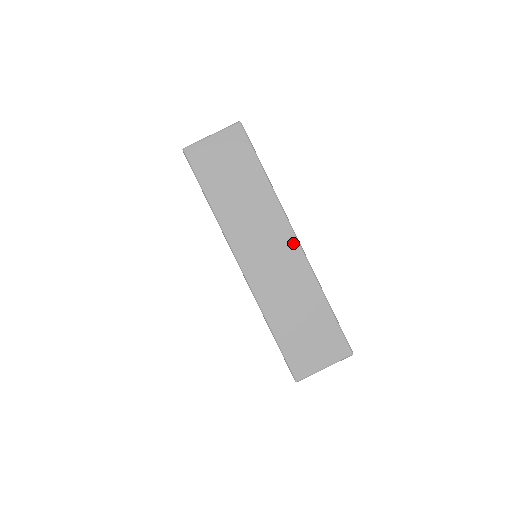
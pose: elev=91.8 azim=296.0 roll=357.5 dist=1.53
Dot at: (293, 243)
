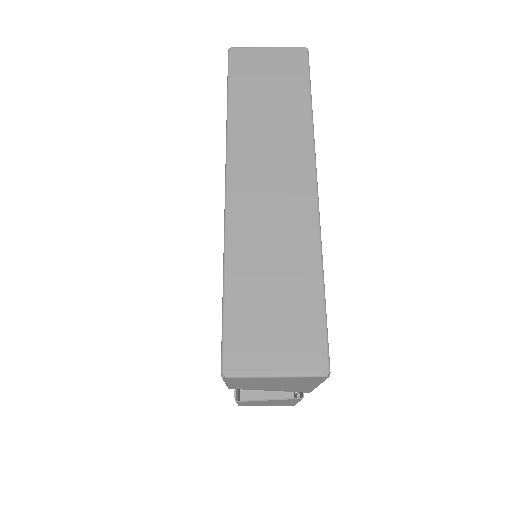
Dot at: (309, 188)
